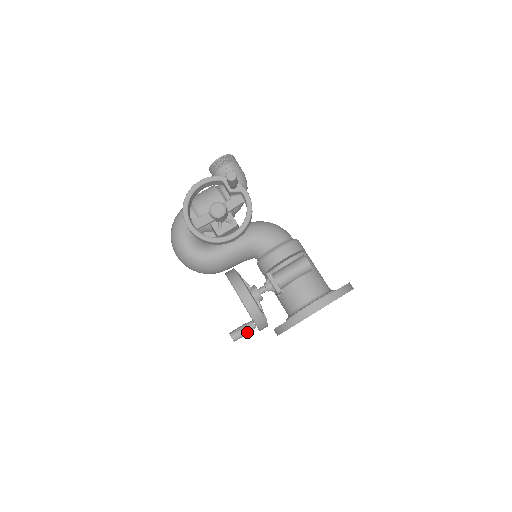
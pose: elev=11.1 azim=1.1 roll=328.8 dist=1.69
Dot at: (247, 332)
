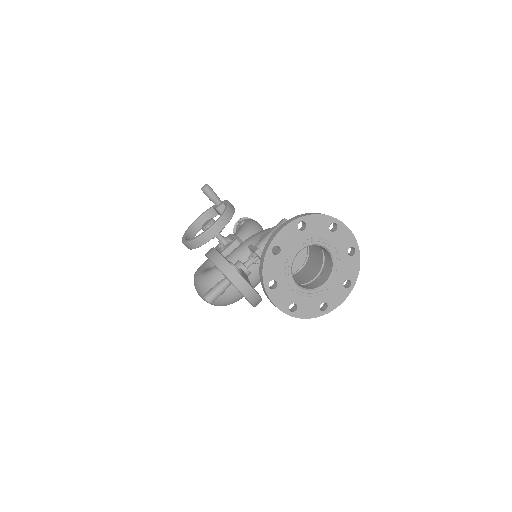
Dot at: (218, 287)
